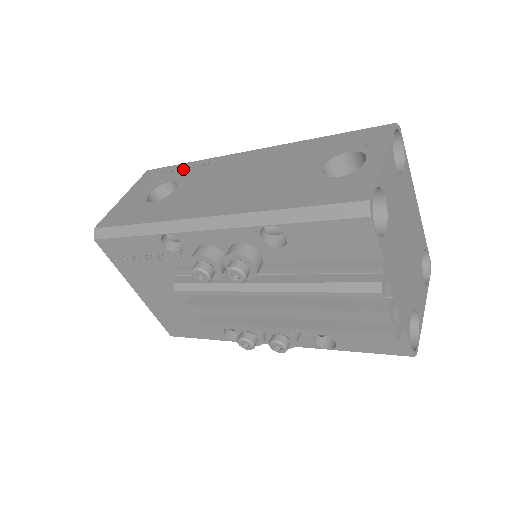
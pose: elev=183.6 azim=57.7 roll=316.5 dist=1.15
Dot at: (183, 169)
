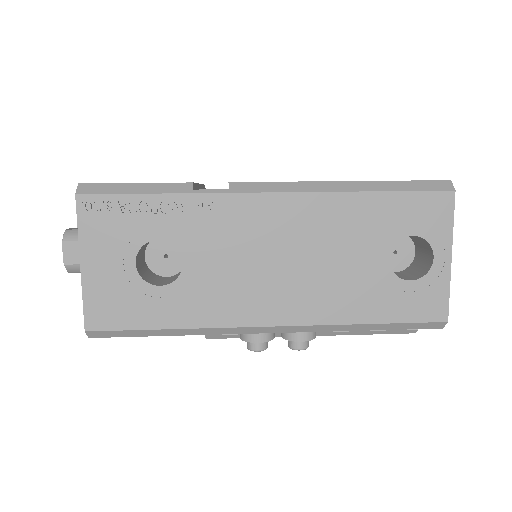
Dot at: (163, 212)
